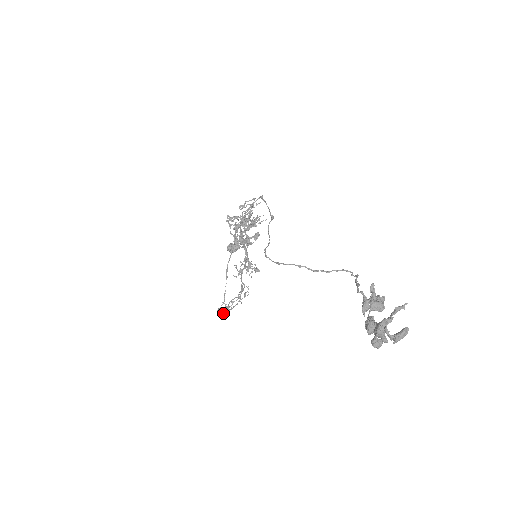
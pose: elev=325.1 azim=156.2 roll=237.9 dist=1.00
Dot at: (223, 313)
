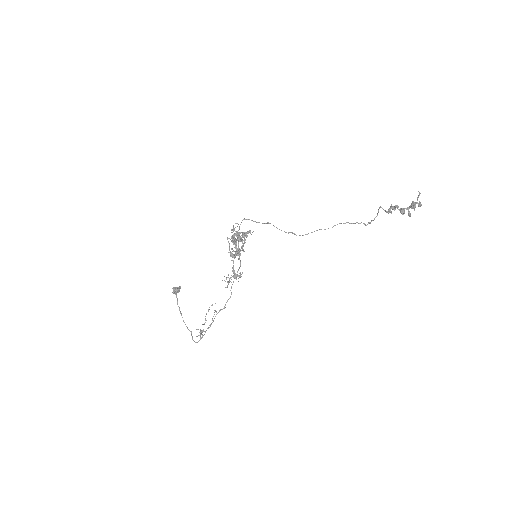
Dot at: (203, 335)
